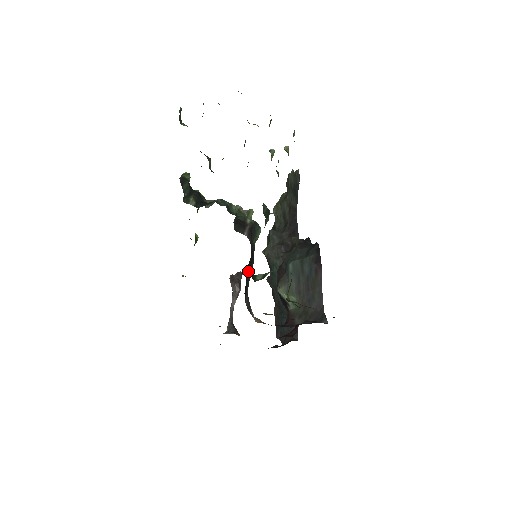
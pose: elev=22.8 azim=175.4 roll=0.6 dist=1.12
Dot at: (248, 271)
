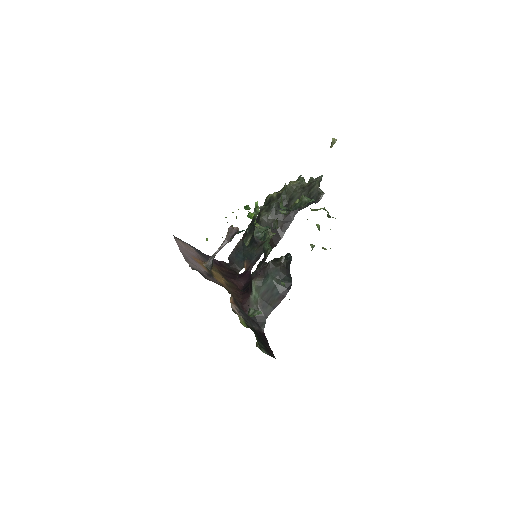
Dot at: occluded
